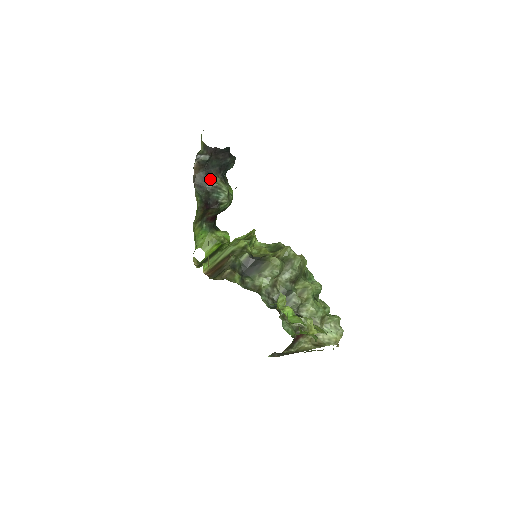
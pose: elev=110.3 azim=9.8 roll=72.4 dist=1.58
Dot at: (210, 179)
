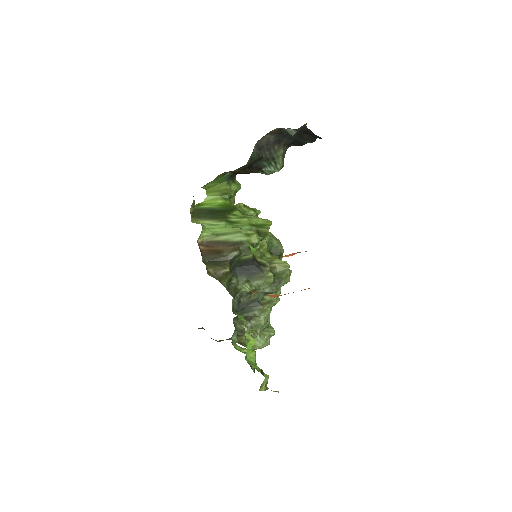
Dot at: (275, 147)
